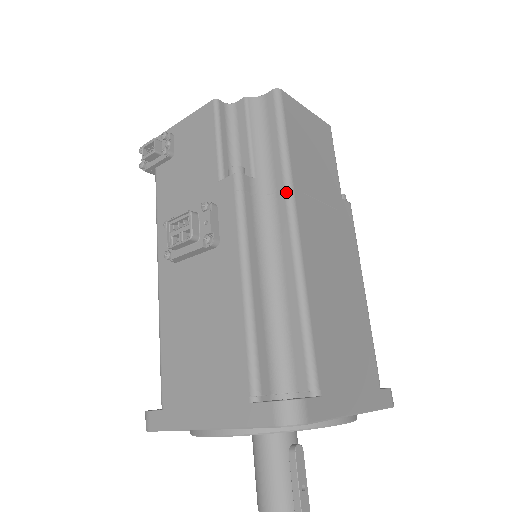
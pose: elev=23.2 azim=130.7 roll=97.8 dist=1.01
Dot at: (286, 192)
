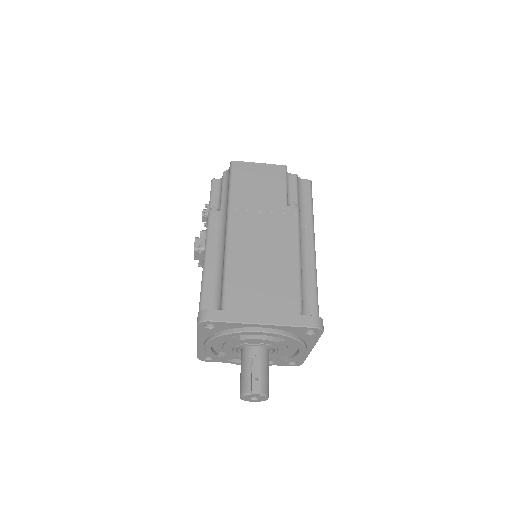
Dot at: (227, 212)
